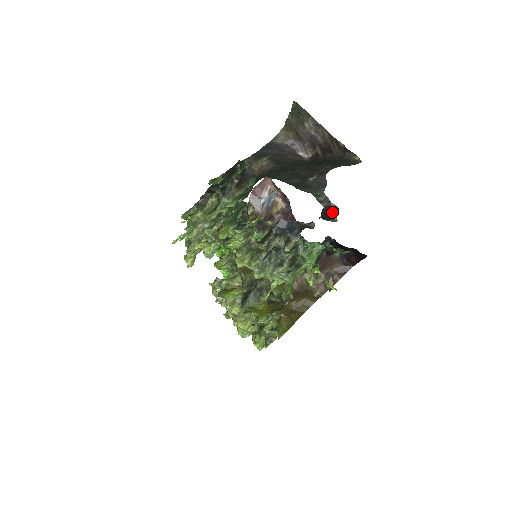
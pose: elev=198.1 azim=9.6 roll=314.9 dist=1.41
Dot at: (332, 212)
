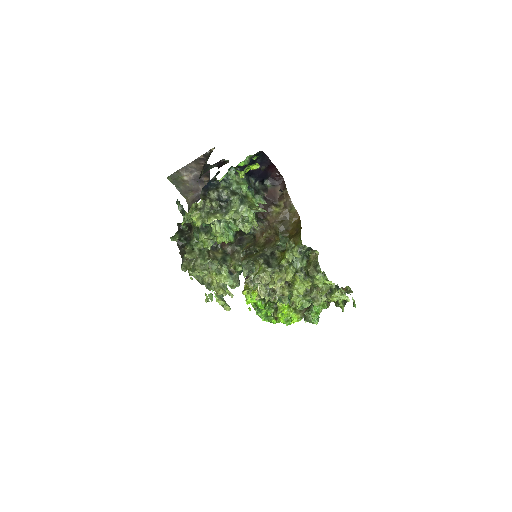
Dot at: (223, 163)
